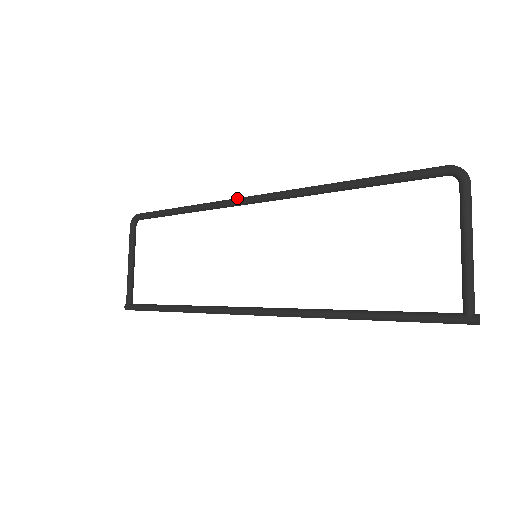
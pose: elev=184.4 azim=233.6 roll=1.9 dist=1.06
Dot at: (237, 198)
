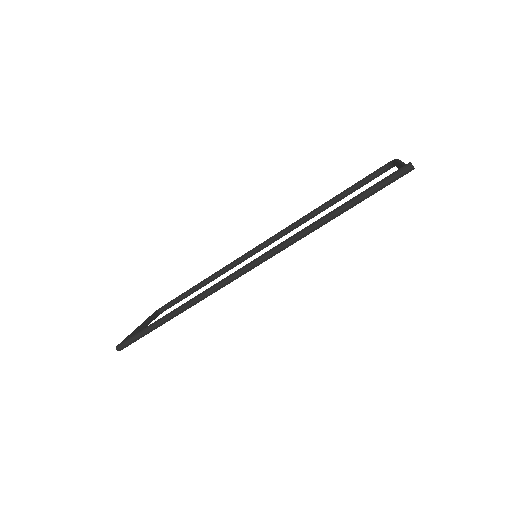
Dot at: (250, 251)
